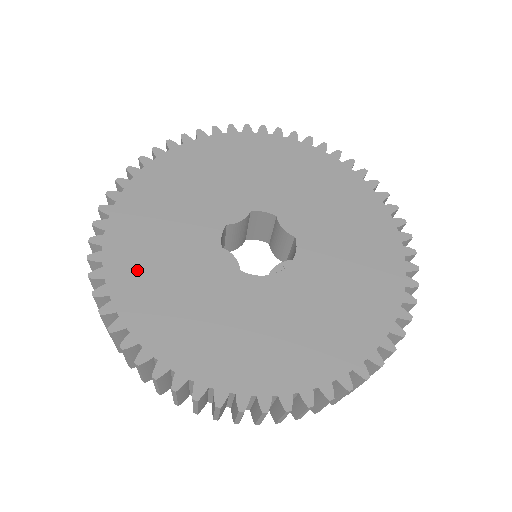
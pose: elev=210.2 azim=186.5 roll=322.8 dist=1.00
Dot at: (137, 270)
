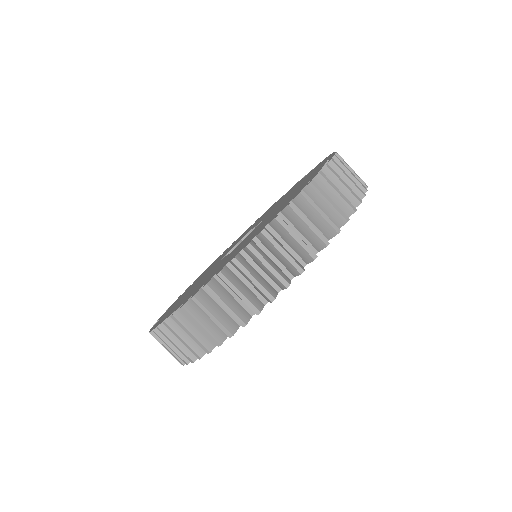
Dot at: occluded
